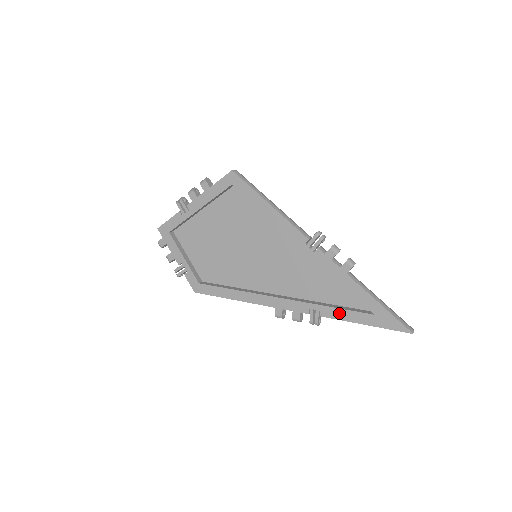
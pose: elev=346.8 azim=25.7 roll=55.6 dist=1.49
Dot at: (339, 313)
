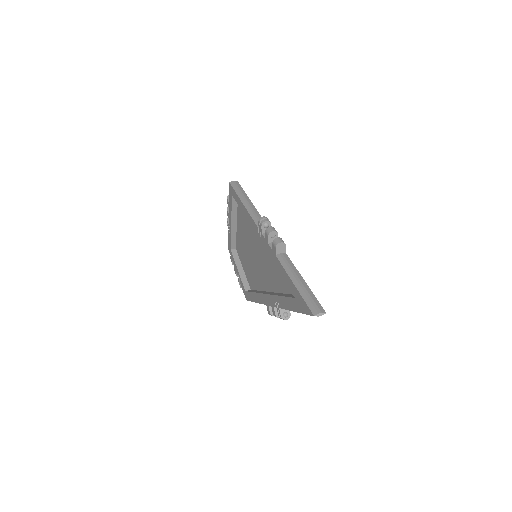
Dot at: (284, 302)
